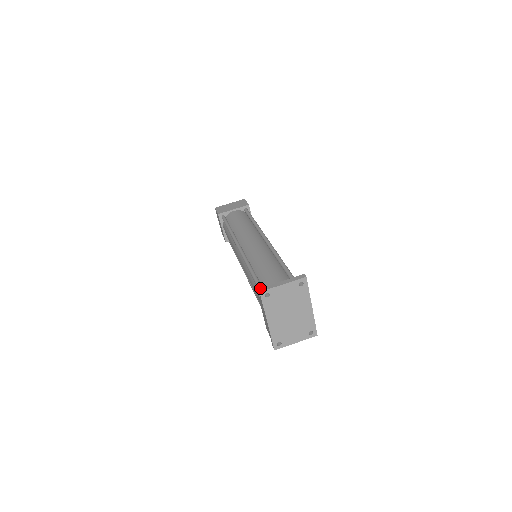
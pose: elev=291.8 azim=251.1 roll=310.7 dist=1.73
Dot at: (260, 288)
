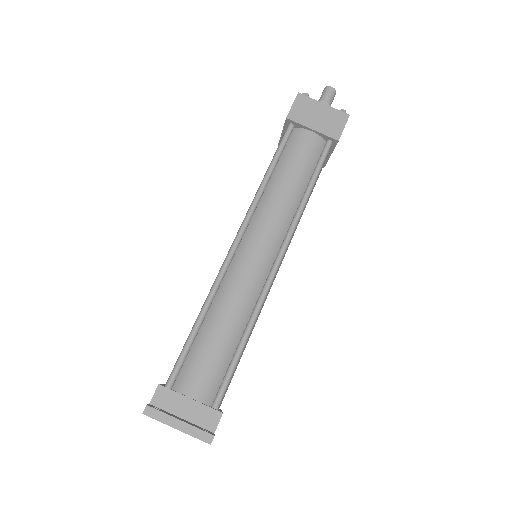
Dot at: (149, 406)
